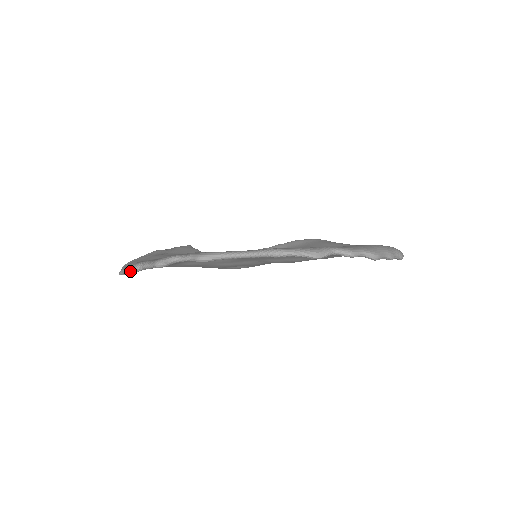
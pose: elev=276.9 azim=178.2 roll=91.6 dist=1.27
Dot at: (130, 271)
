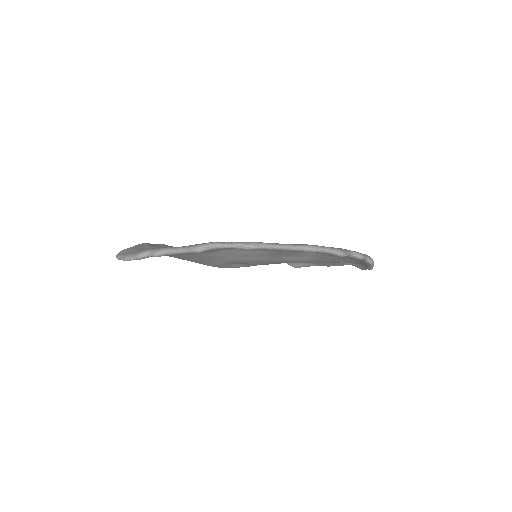
Dot at: (146, 256)
